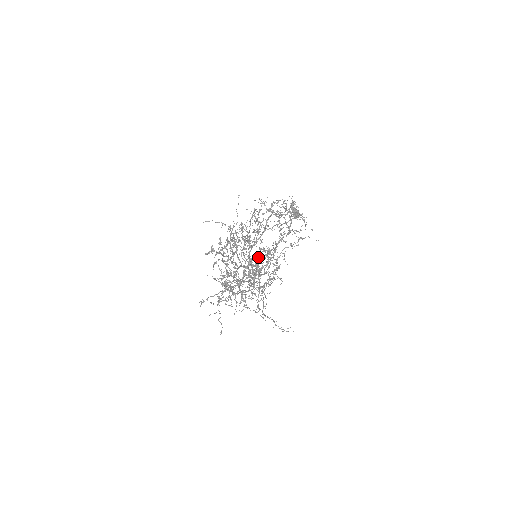
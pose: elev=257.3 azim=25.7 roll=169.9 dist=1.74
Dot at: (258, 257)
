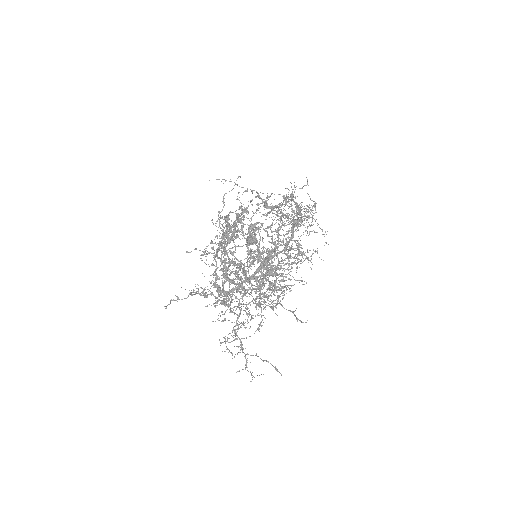
Dot at: occluded
